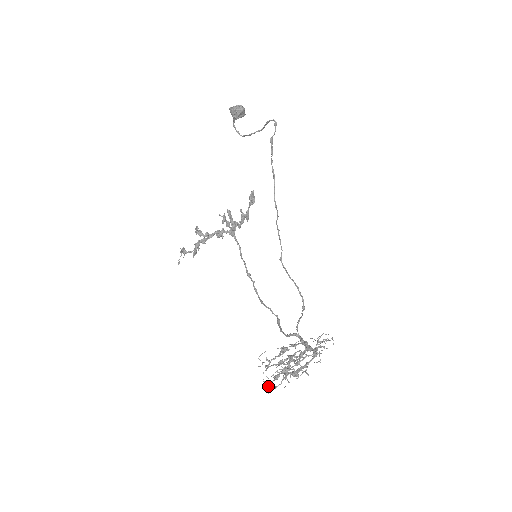
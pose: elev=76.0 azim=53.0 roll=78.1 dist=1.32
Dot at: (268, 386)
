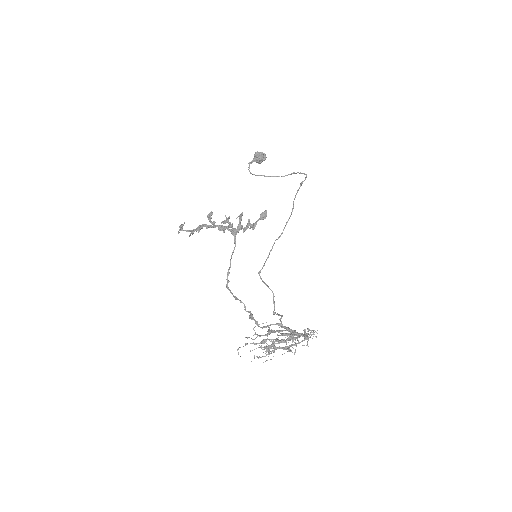
Dot at: occluded
